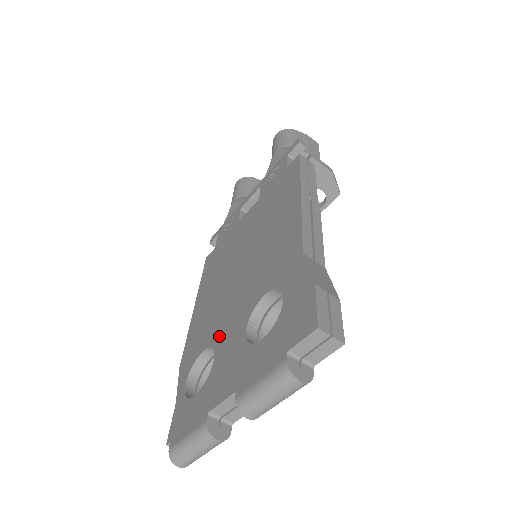
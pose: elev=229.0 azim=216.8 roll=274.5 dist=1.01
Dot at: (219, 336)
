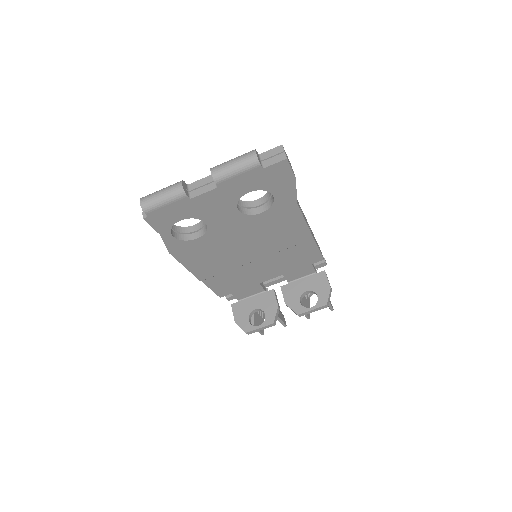
Dot at: occluded
